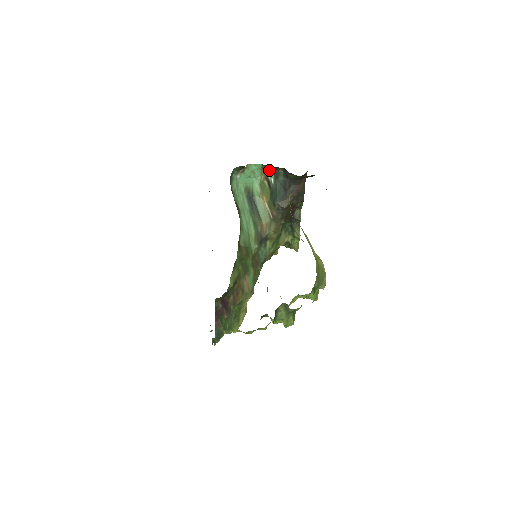
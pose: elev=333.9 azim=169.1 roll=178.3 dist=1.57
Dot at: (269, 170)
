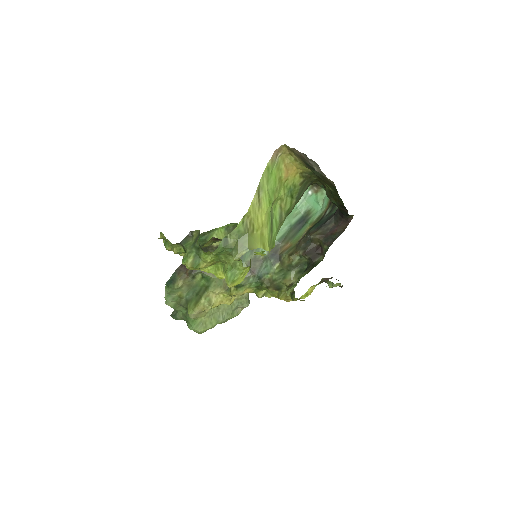
Dot at: (332, 203)
